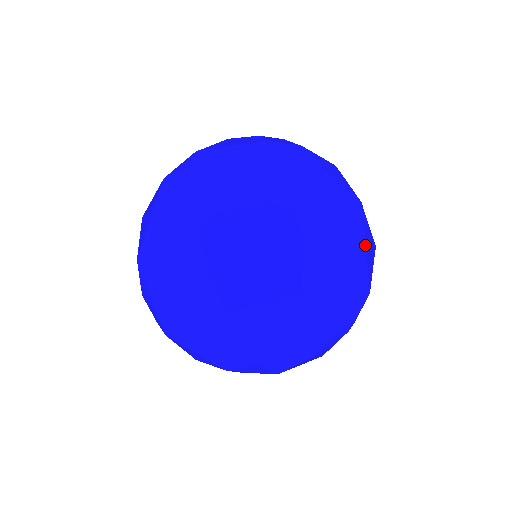
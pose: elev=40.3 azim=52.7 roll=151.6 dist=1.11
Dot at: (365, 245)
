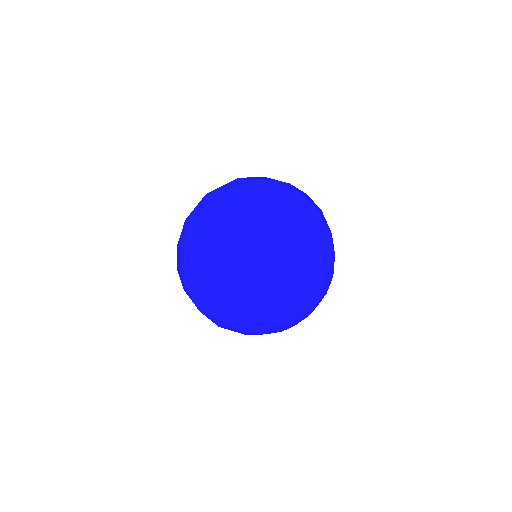
Dot at: occluded
